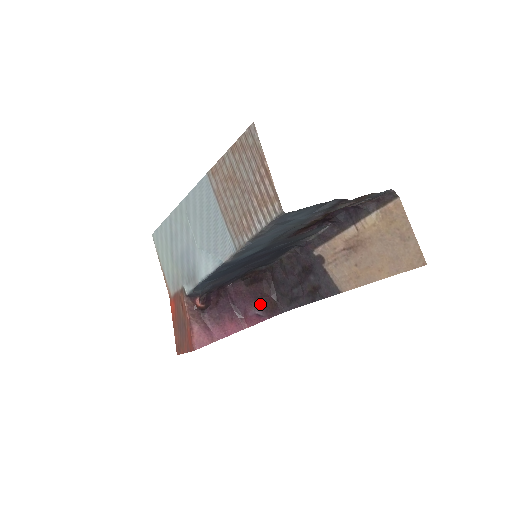
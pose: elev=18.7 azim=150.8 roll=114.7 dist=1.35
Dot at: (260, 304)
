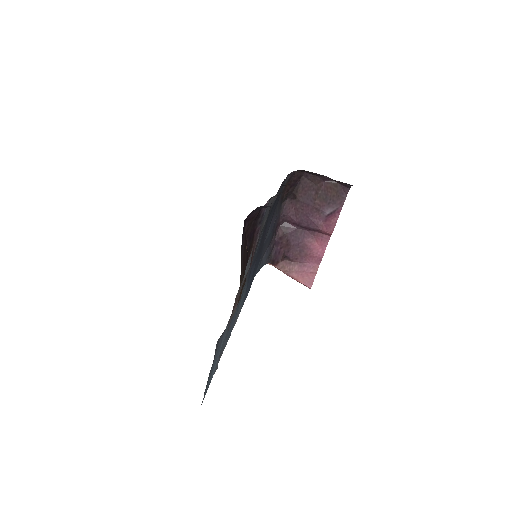
Dot at: (322, 203)
